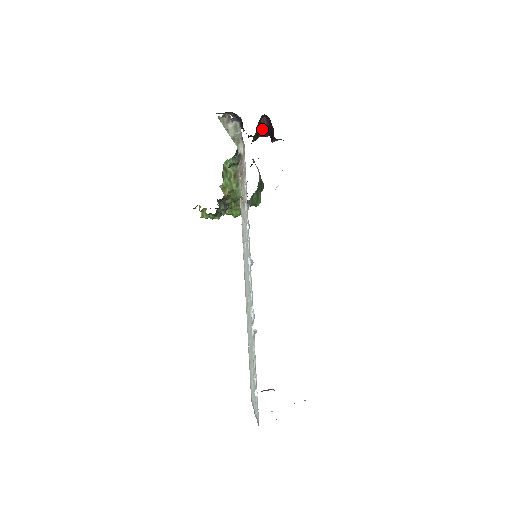
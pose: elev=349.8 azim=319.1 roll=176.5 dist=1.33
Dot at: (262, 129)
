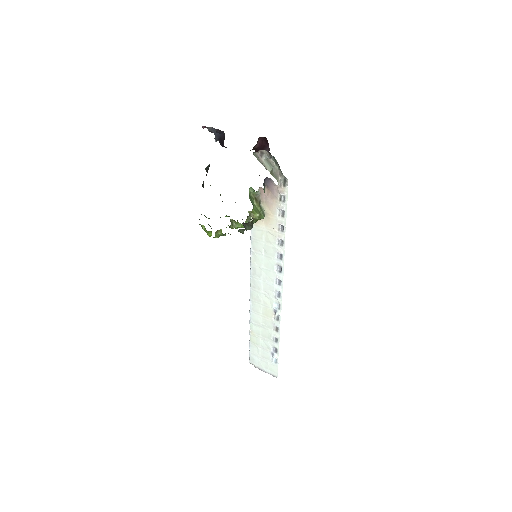
Dot at: (254, 147)
